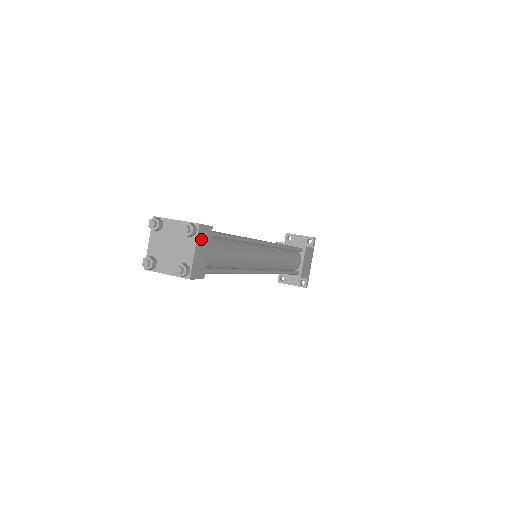
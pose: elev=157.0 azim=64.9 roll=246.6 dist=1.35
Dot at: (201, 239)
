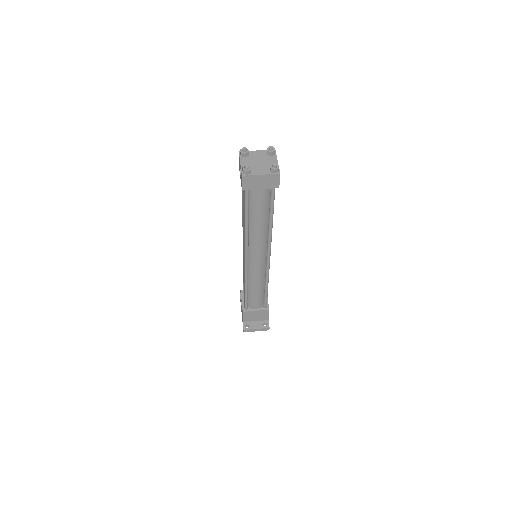
Dot at: occluded
